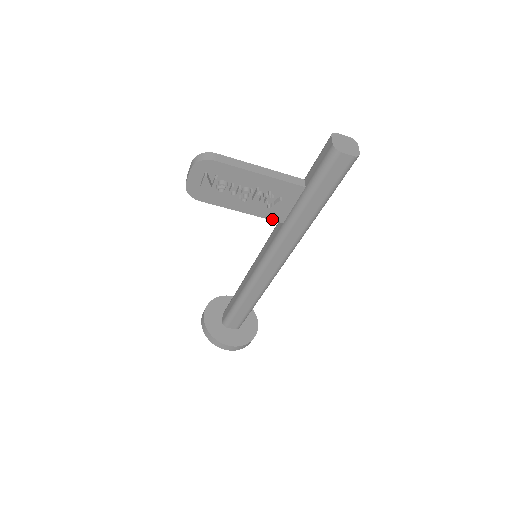
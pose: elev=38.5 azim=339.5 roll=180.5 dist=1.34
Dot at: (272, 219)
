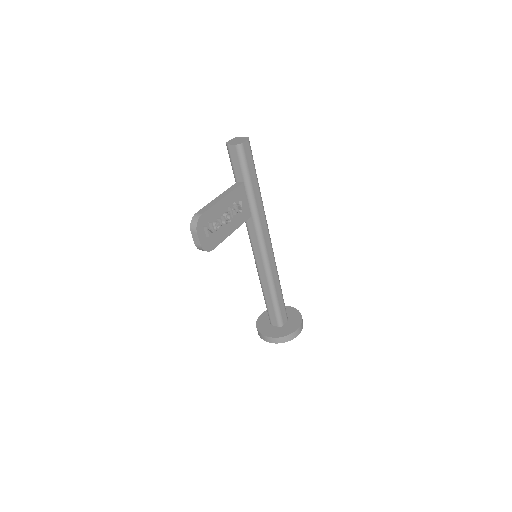
Dot at: (246, 220)
